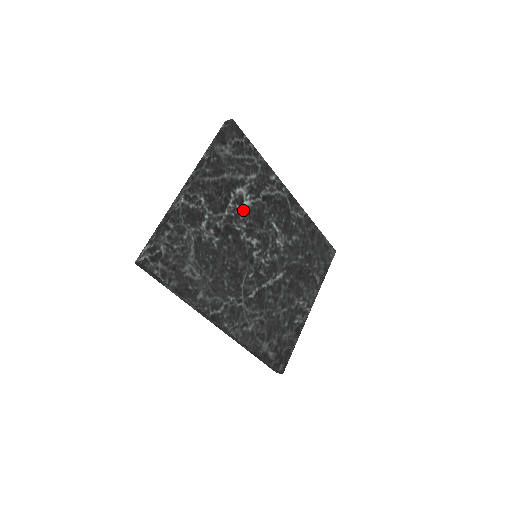
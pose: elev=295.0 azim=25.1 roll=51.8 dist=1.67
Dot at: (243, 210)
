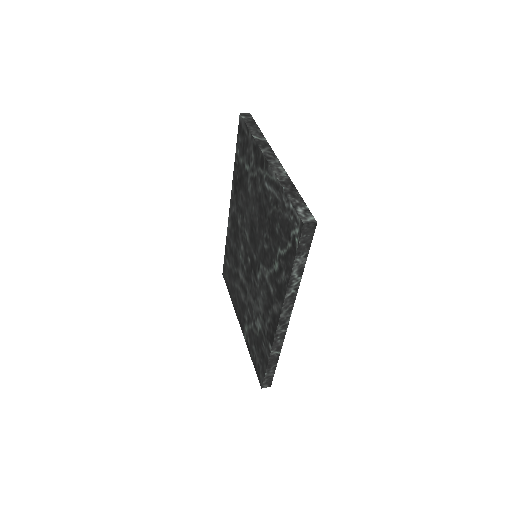
Dot at: occluded
